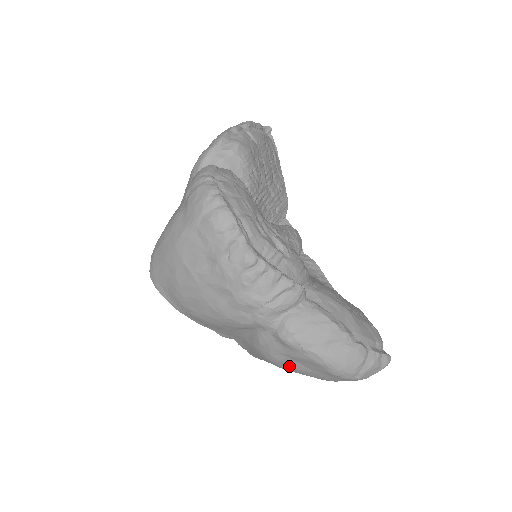
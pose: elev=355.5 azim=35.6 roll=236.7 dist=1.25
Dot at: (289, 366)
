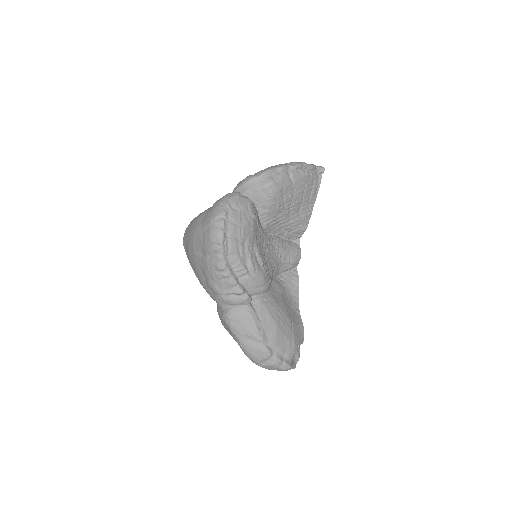
Dot at: (230, 334)
